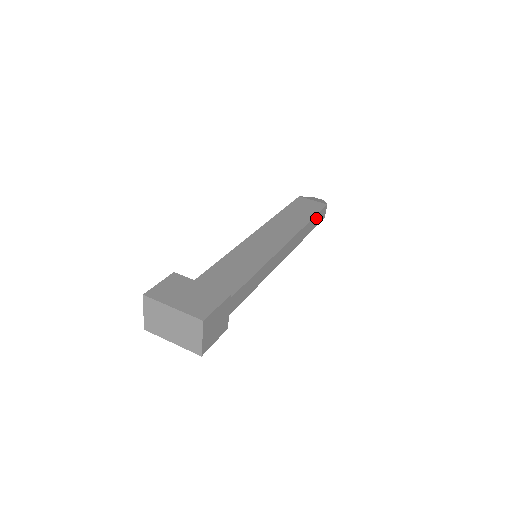
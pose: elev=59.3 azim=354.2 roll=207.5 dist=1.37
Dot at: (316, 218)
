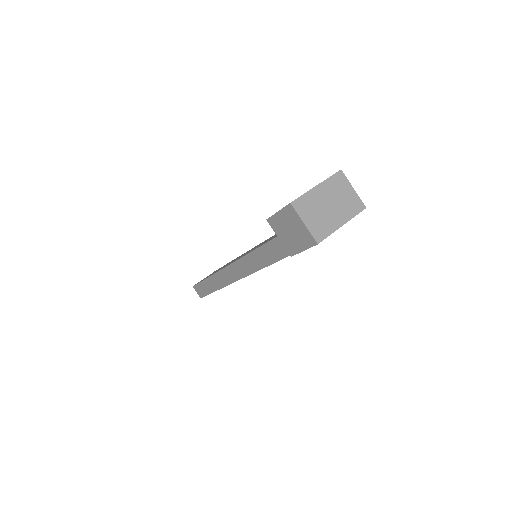
Dot at: occluded
